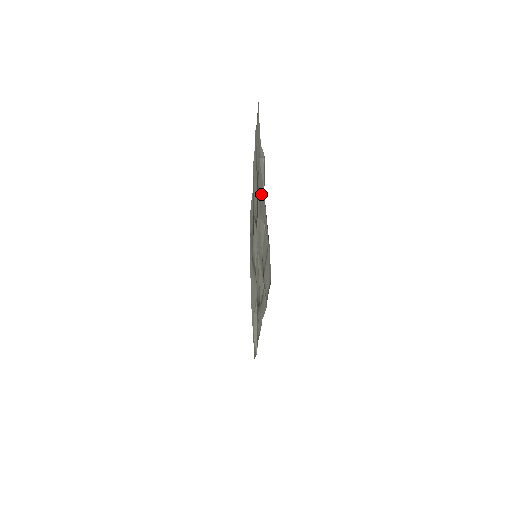
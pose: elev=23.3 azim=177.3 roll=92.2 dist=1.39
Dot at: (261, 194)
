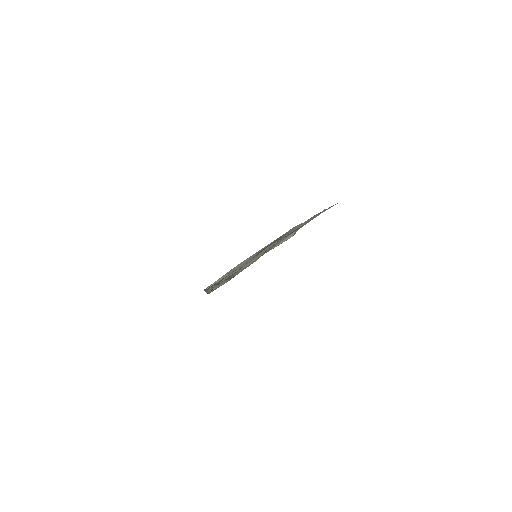
Dot at: (270, 248)
